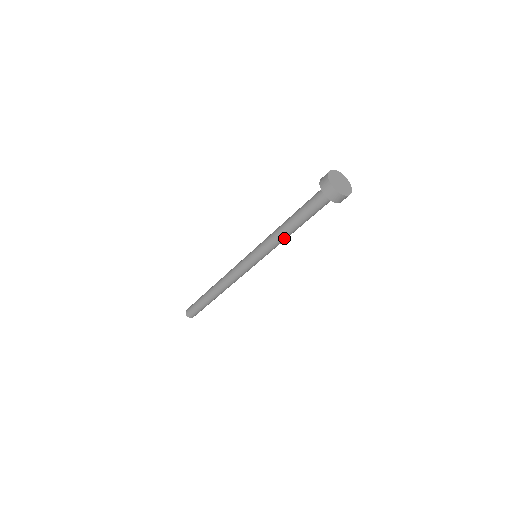
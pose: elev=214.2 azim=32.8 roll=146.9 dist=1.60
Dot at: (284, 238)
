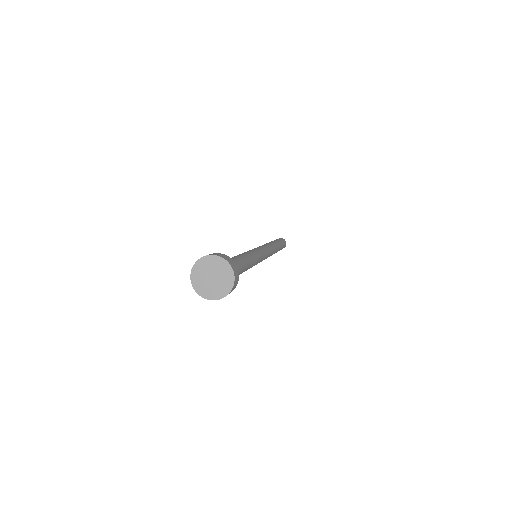
Dot at: (249, 268)
